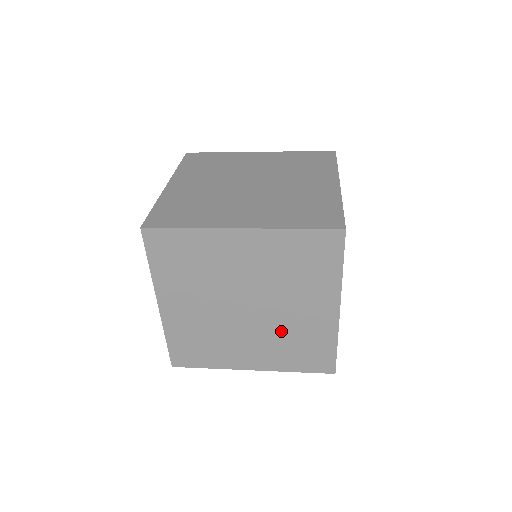
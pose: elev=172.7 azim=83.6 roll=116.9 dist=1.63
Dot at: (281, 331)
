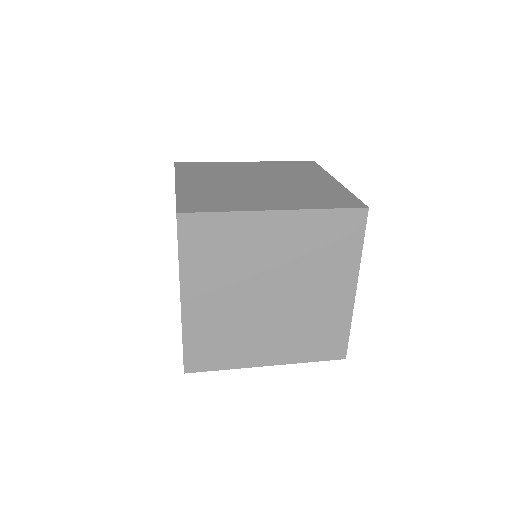
Dot at: (301, 318)
